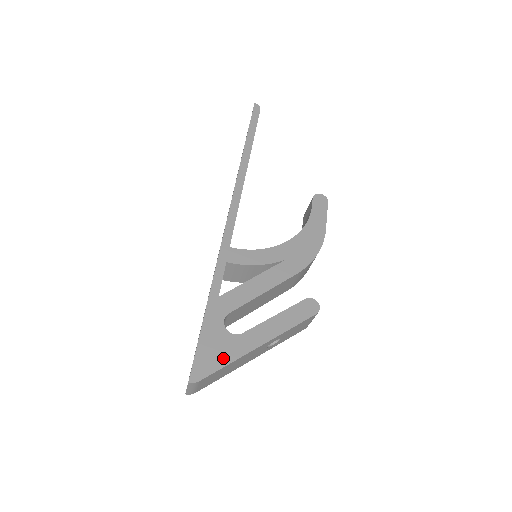
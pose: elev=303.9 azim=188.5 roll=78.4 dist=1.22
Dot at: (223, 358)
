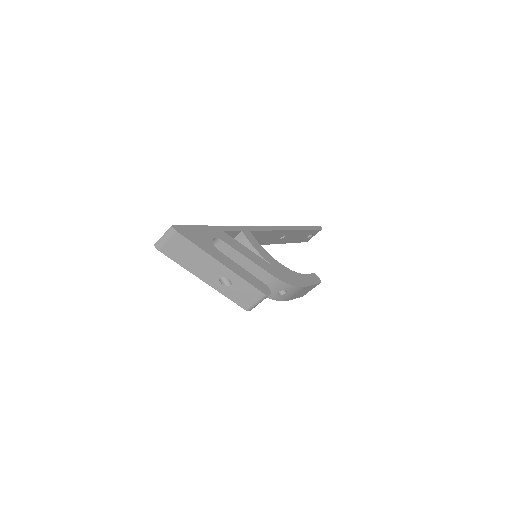
Dot at: (199, 242)
